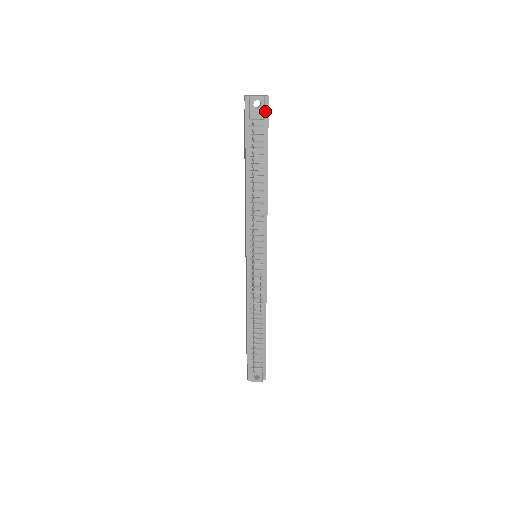
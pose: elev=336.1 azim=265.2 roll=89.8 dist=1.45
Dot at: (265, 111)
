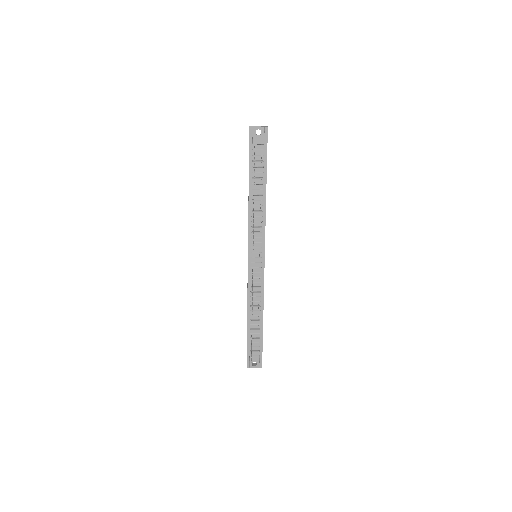
Dot at: (265, 138)
